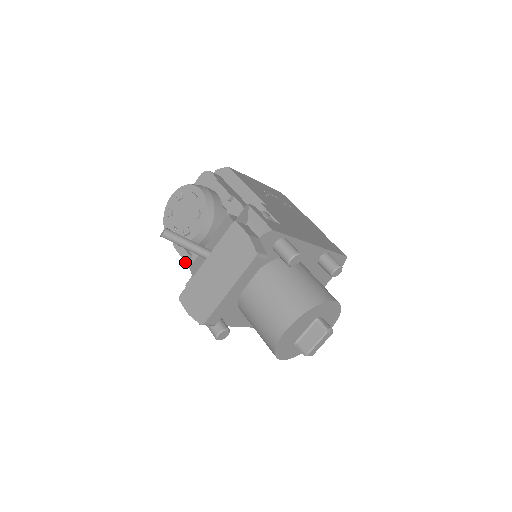
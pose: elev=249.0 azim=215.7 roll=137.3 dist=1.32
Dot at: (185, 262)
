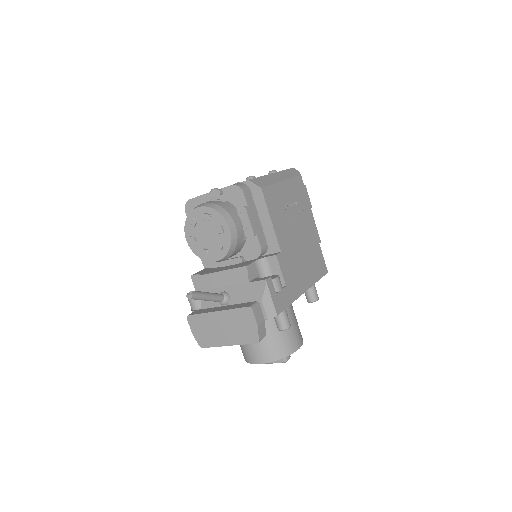
Dot at: occluded
